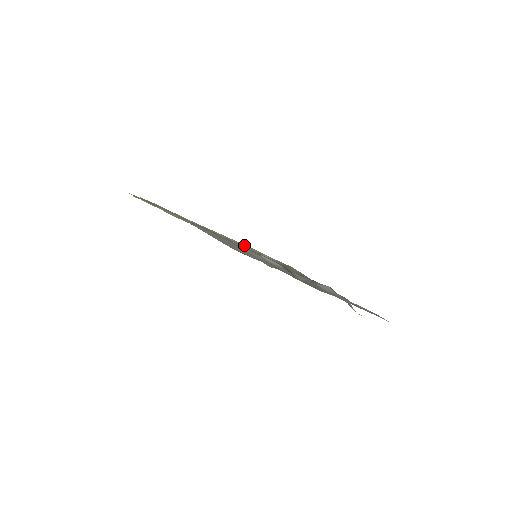
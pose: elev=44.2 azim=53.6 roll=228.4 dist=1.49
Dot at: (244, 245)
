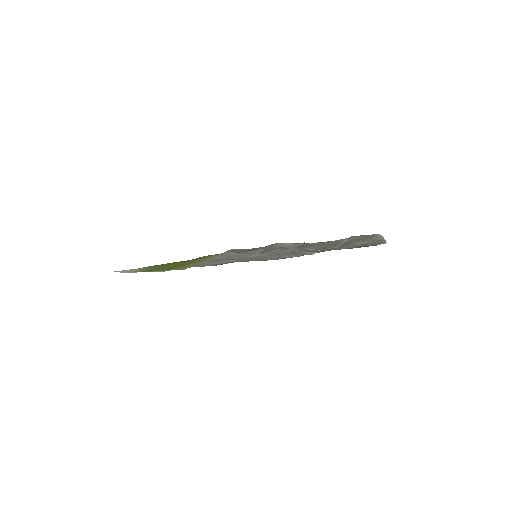
Dot at: (220, 256)
